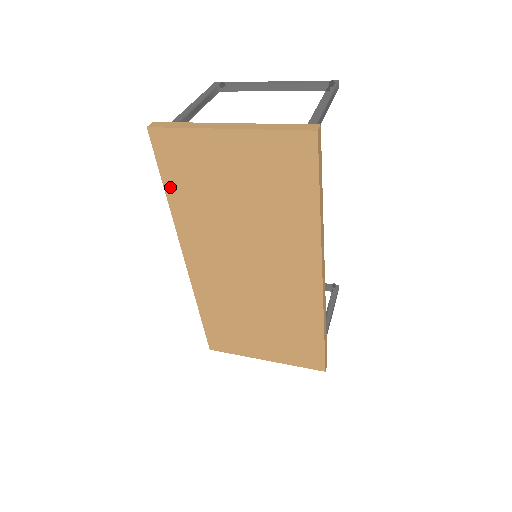
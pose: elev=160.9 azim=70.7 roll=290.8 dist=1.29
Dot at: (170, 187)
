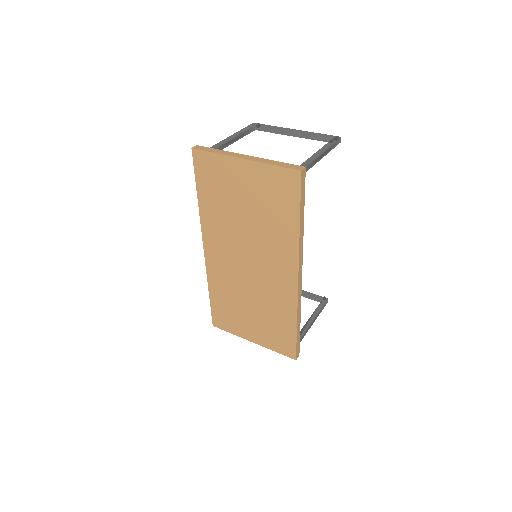
Dot at: (201, 192)
